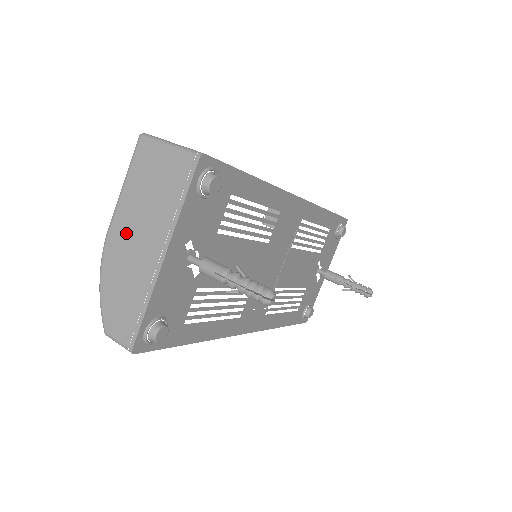
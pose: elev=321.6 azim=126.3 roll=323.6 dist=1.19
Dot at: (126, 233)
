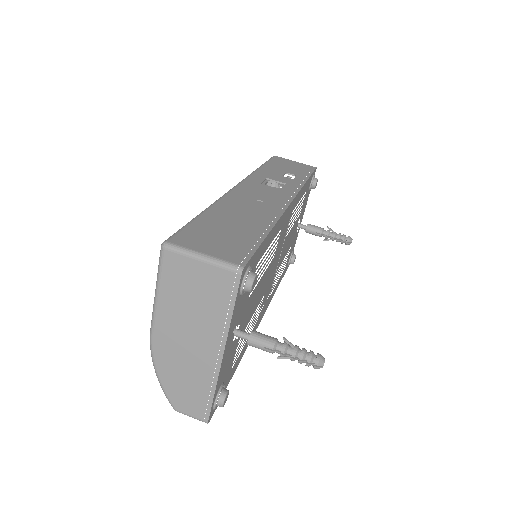
Dot at: (174, 335)
